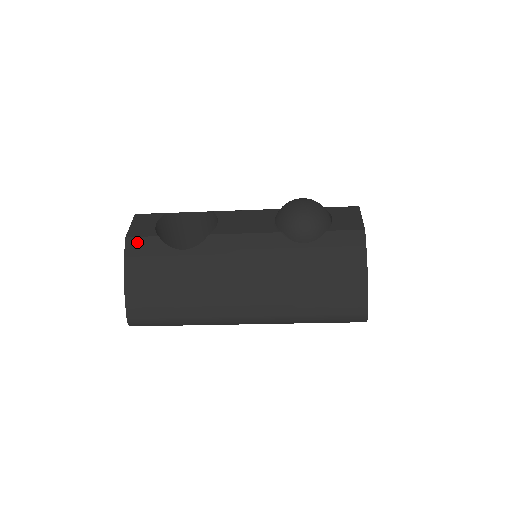
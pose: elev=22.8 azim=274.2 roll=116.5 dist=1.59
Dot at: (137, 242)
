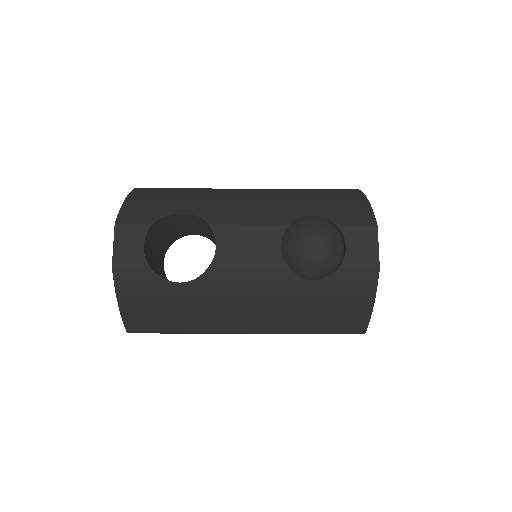
Dot at: (126, 273)
